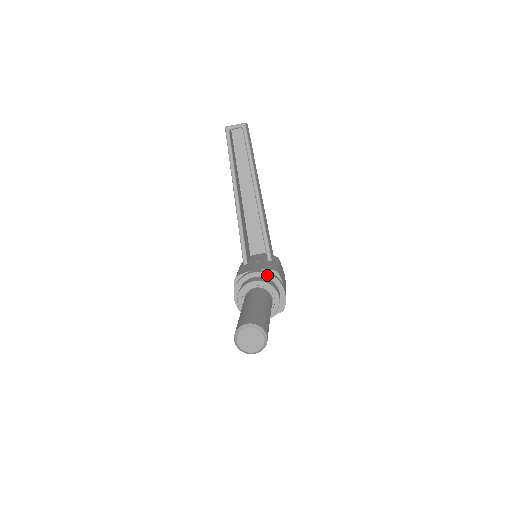
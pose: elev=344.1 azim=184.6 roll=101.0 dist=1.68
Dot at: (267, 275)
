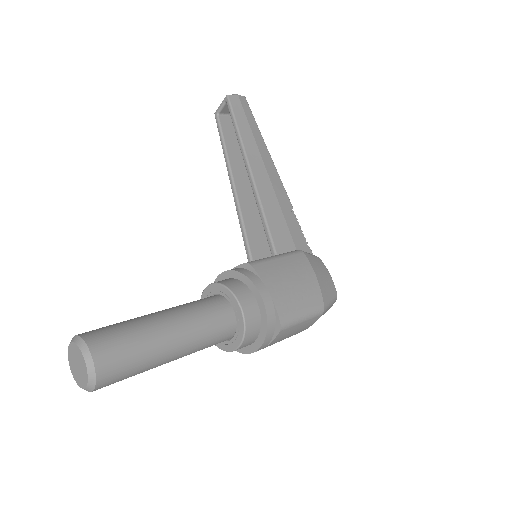
Dot at: (232, 273)
